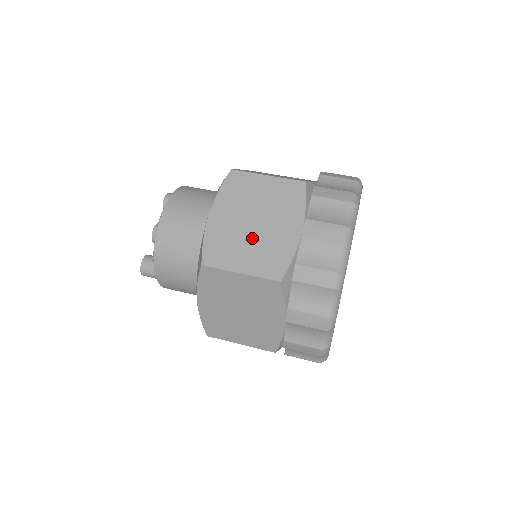
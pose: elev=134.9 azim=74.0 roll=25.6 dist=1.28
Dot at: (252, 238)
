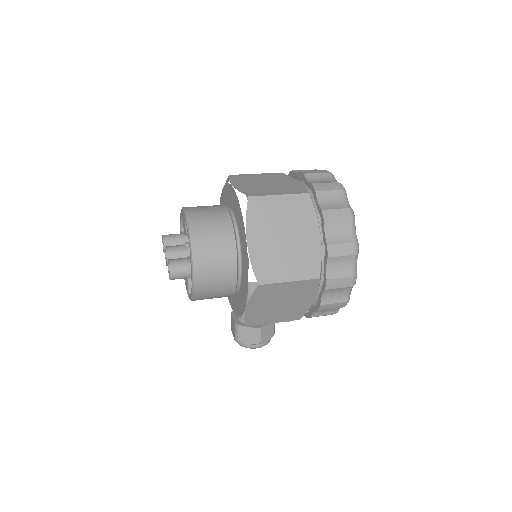
Dot at: (272, 186)
